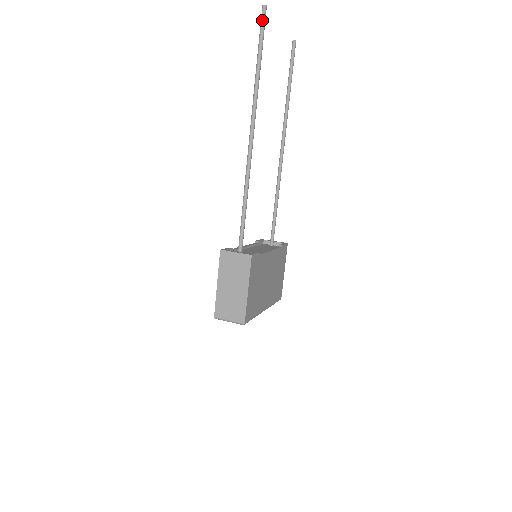
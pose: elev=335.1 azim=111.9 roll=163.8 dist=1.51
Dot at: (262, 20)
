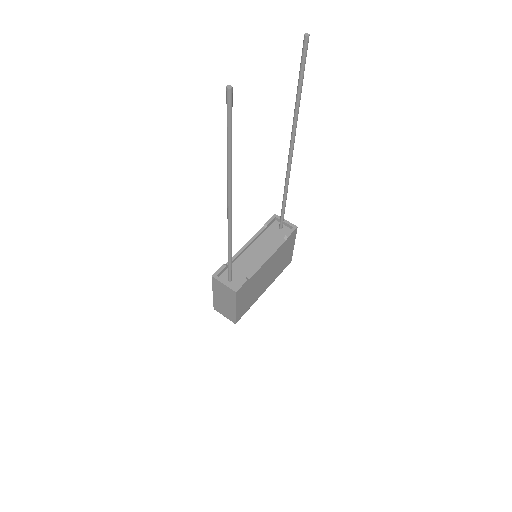
Dot at: (227, 105)
